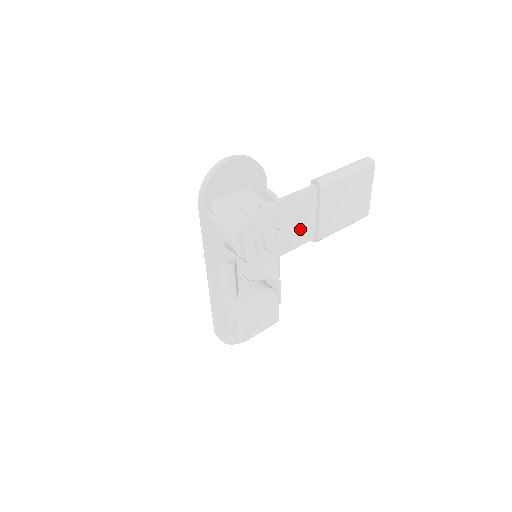
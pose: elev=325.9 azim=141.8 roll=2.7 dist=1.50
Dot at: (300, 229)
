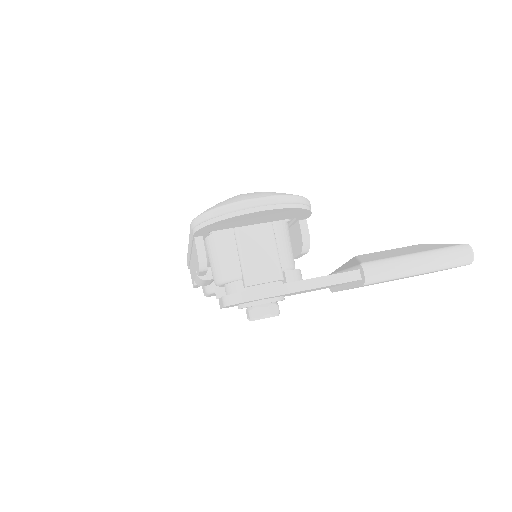
Dot at: (313, 290)
